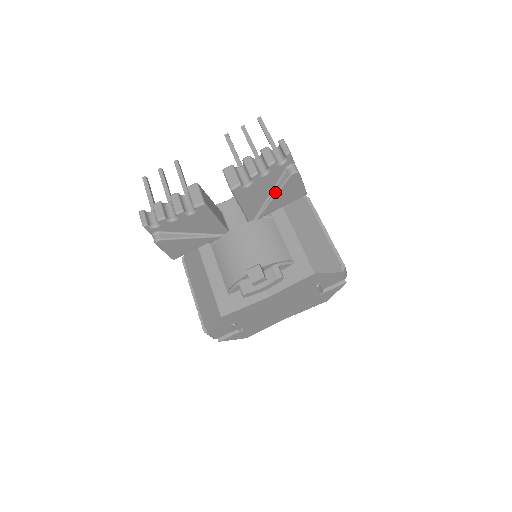
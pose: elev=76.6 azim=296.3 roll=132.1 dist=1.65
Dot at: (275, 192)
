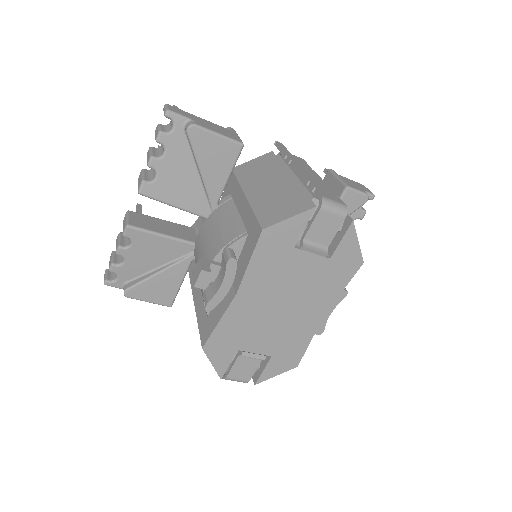
Dot at: (197, 166)
